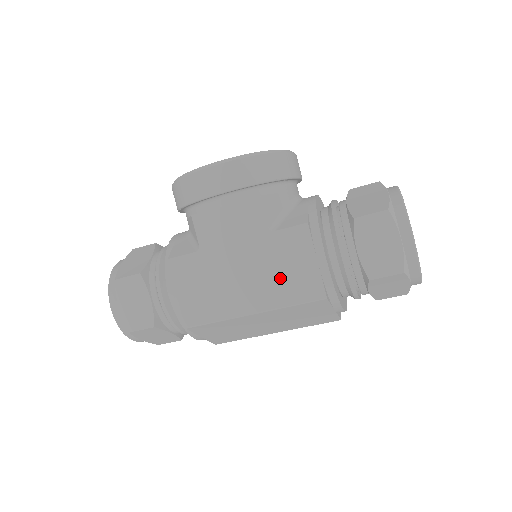
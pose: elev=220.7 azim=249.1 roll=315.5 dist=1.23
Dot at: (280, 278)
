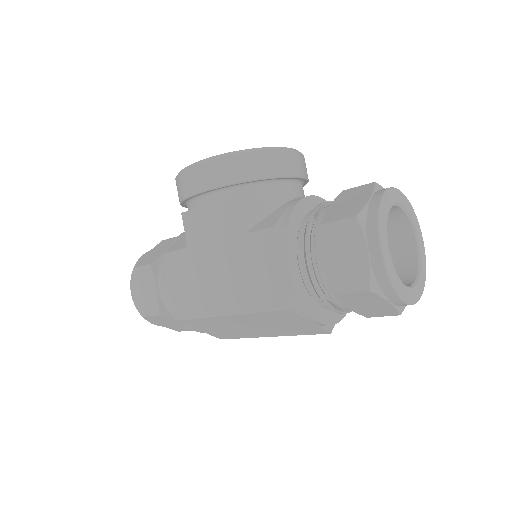
Dot at: (248, 282)
